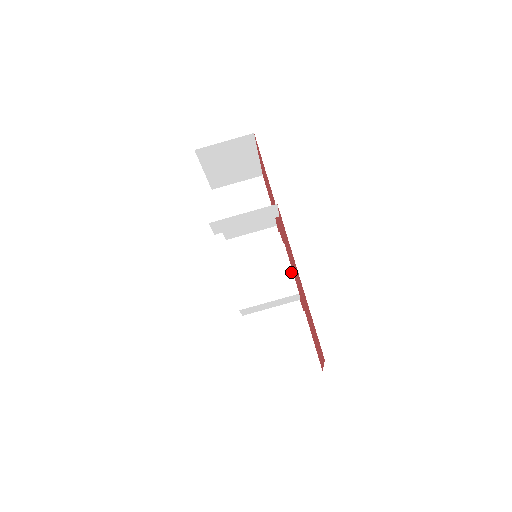
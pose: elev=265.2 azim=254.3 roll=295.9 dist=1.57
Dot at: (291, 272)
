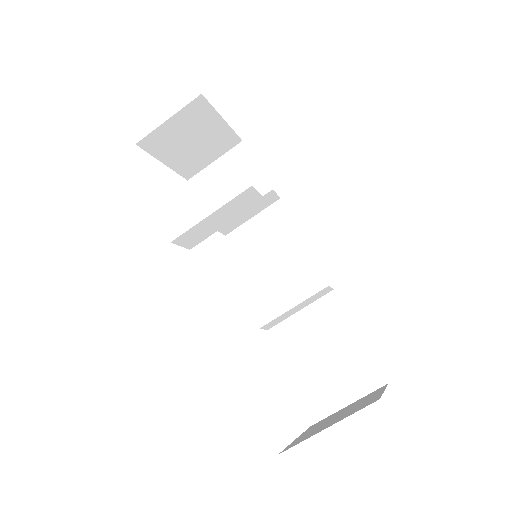
Dot at: (310, 260)
